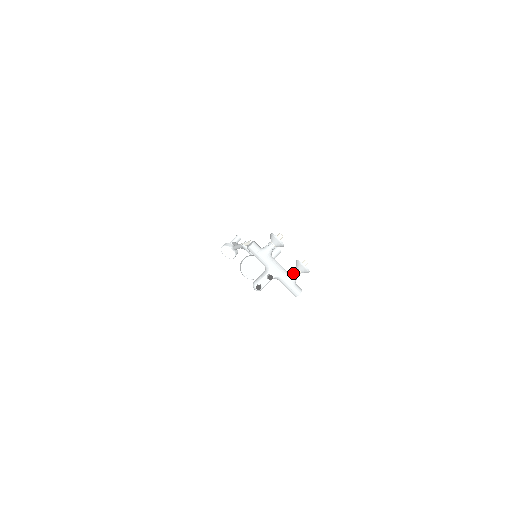
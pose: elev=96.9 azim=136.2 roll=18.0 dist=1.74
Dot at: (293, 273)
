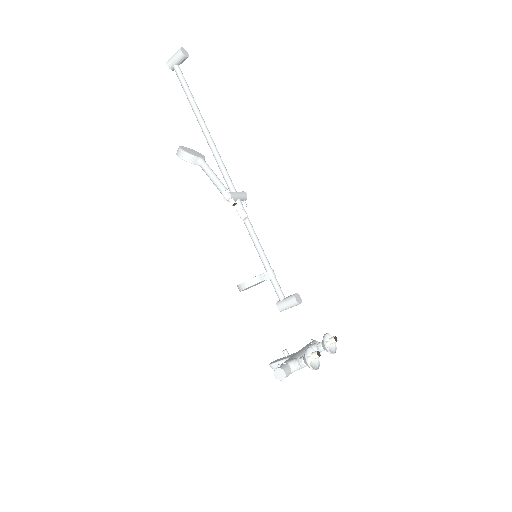
Dot at: occluded
